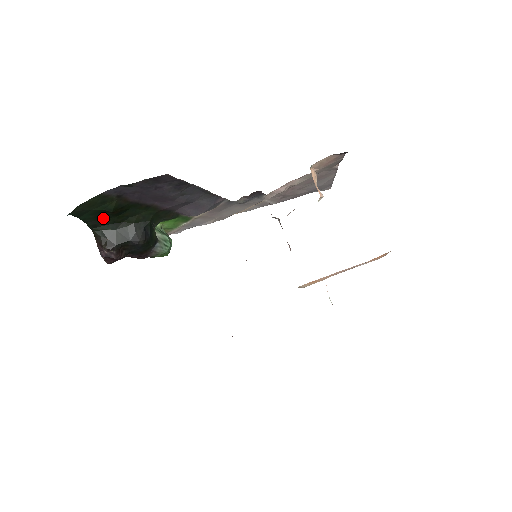
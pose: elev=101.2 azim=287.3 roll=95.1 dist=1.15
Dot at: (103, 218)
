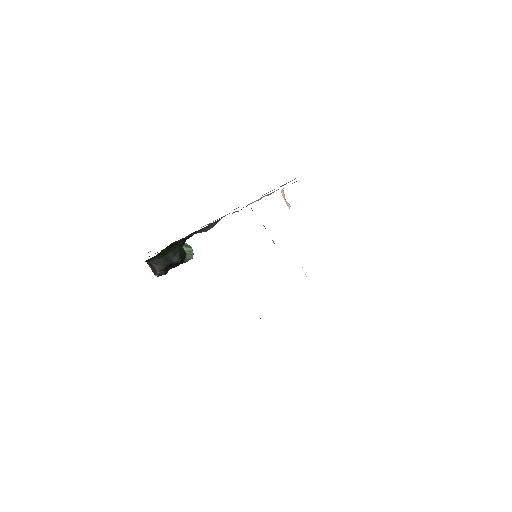
Dot at: occluded
